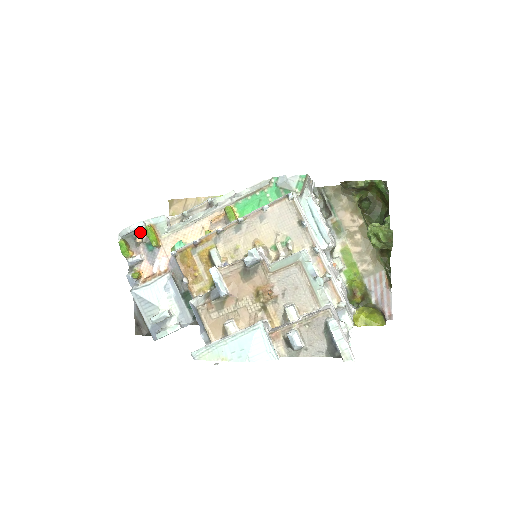
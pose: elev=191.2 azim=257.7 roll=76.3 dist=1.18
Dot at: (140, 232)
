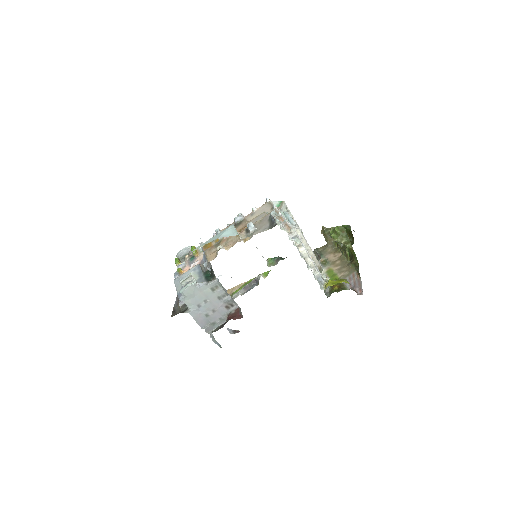
Dot at: (189, 254)
